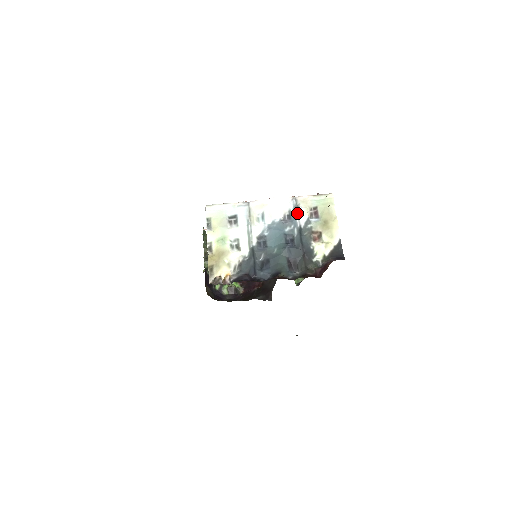
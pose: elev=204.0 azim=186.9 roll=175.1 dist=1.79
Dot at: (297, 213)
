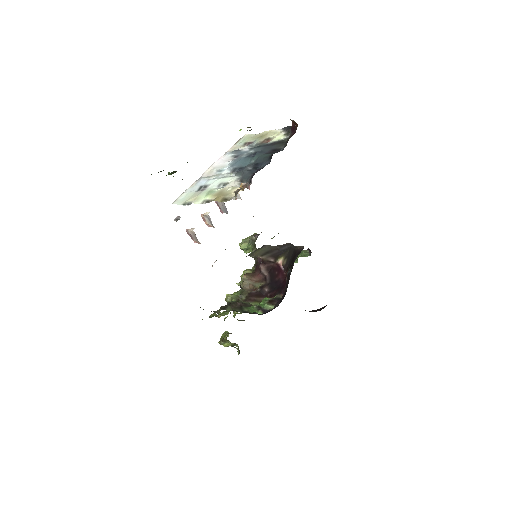
Dot at: (238, 150)
